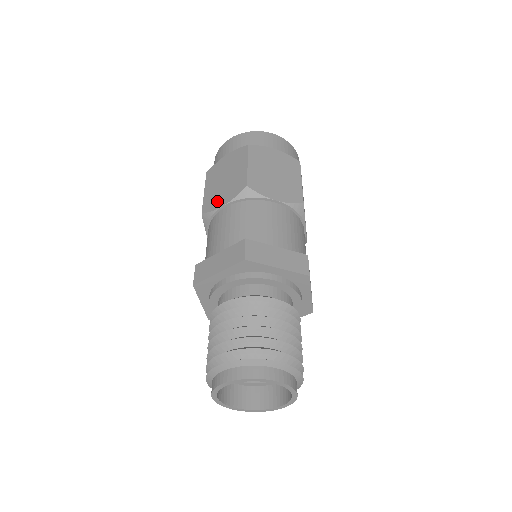
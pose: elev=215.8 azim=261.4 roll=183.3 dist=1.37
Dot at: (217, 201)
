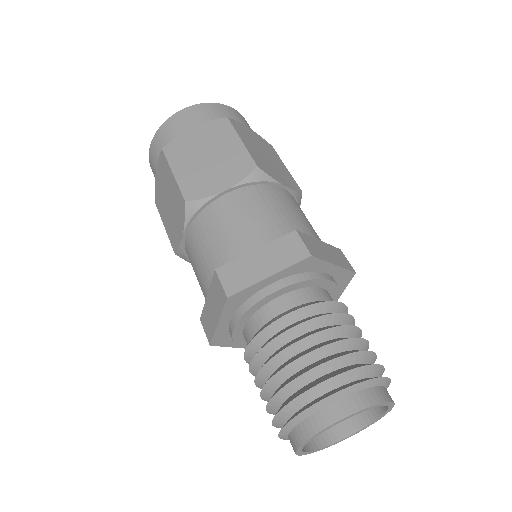
Dot at: (176, 233)
